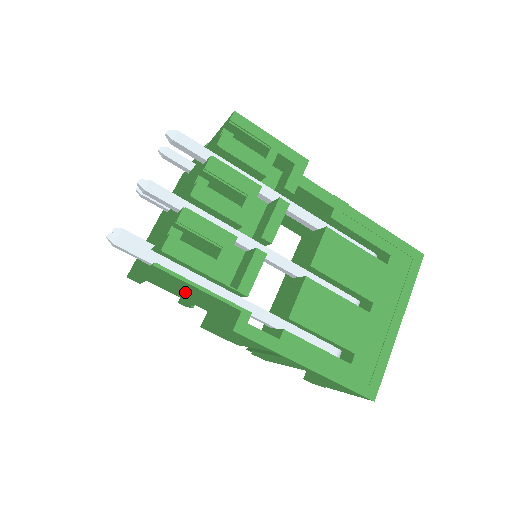
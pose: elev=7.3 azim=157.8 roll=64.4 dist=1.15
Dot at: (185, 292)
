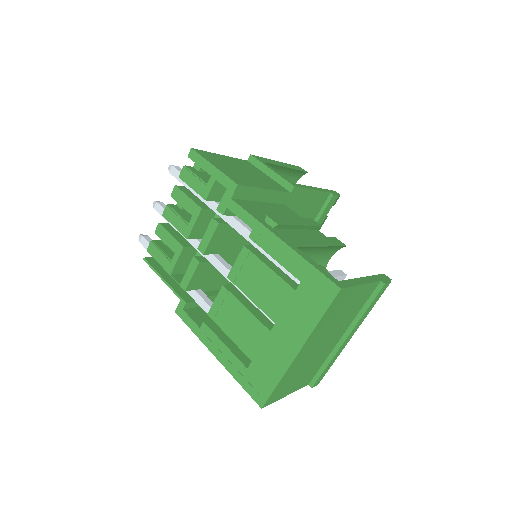
Dot at: occluded
